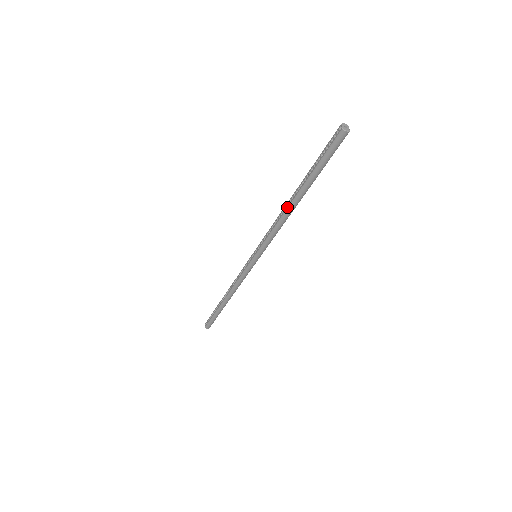
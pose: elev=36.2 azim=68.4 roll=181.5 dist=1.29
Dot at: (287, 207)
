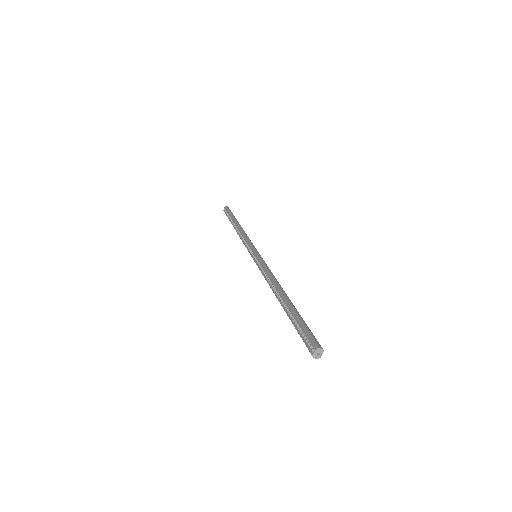
Dot at: (274, 293)
